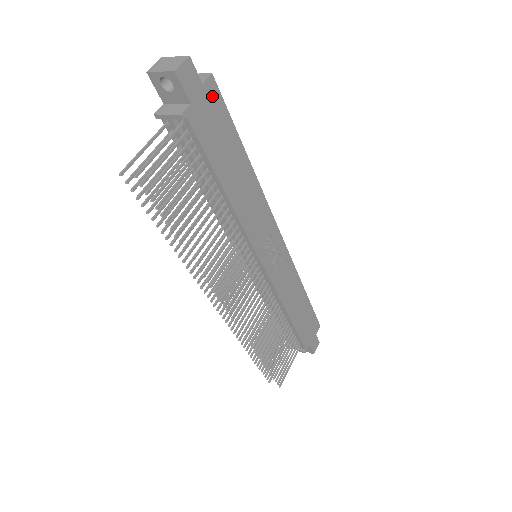
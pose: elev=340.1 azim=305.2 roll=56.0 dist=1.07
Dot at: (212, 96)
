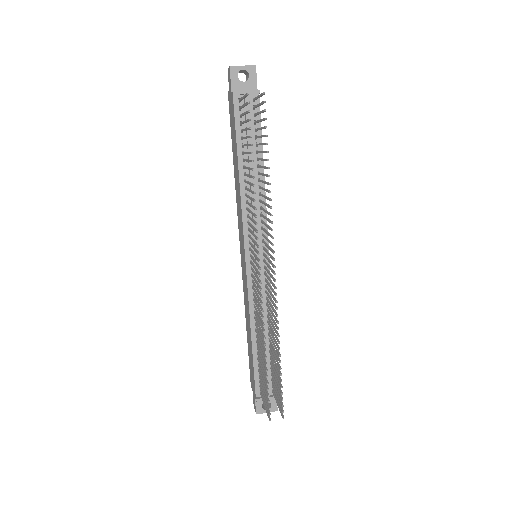
Dot at: occluded
